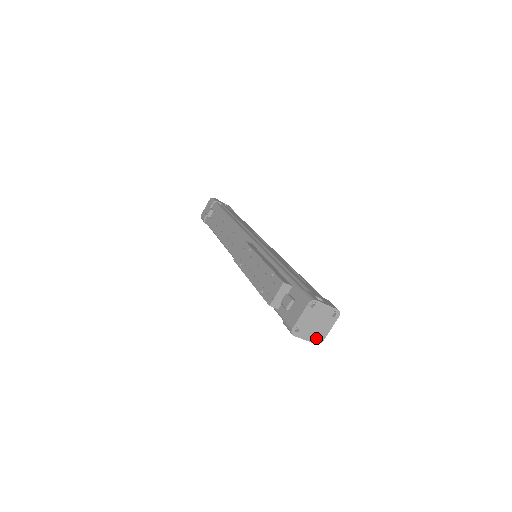
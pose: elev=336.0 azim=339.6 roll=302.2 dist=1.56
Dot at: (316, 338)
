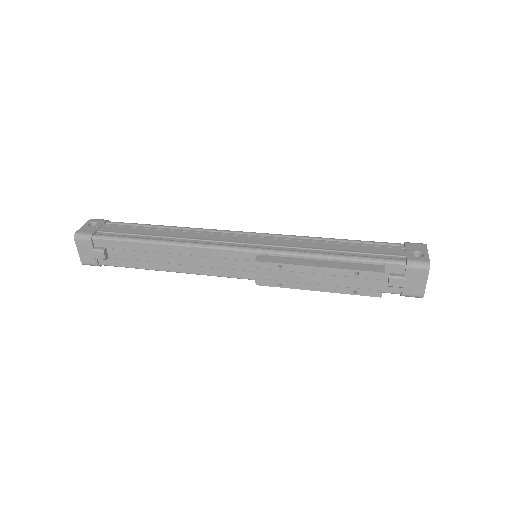
Dot at: occluded
